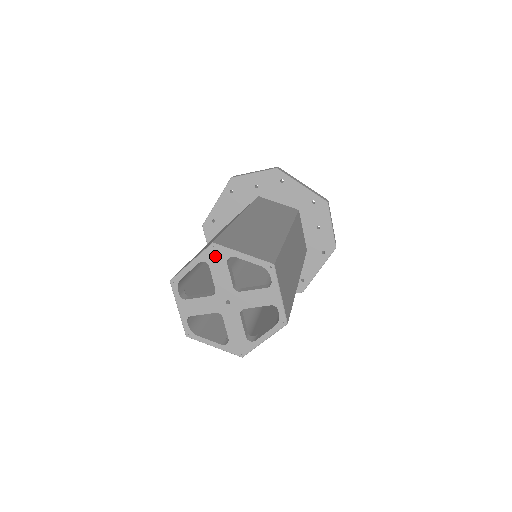
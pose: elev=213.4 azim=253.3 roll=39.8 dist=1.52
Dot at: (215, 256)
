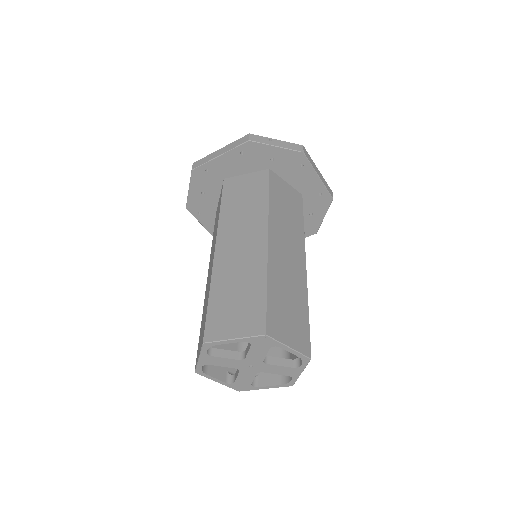
Dot at: (262, 342)
